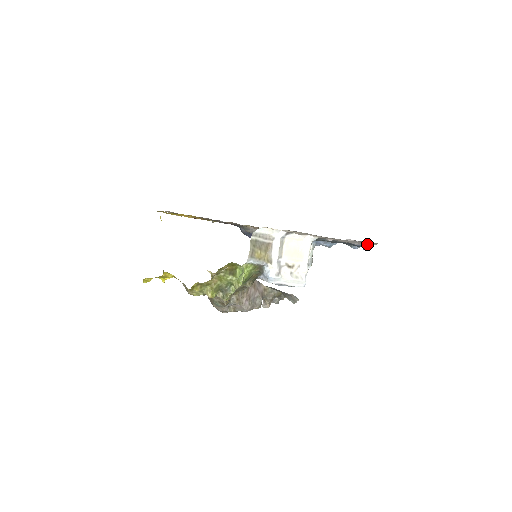
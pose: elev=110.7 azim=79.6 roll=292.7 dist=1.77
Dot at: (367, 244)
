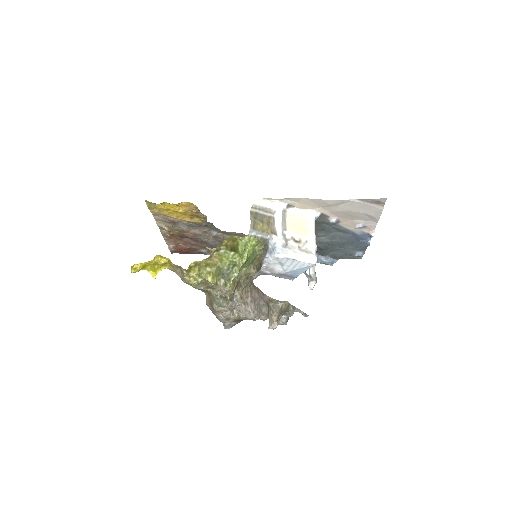
Dot at: (373, 211)
